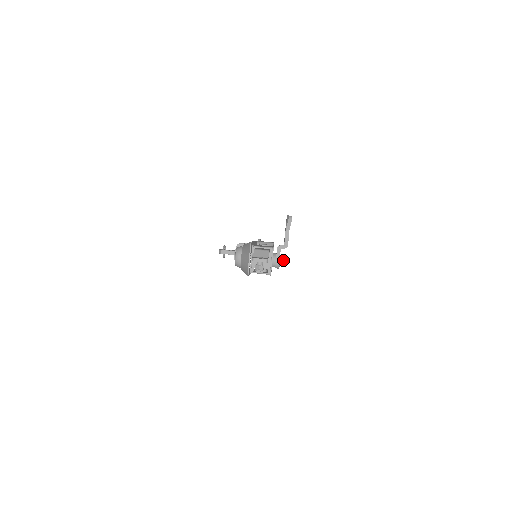
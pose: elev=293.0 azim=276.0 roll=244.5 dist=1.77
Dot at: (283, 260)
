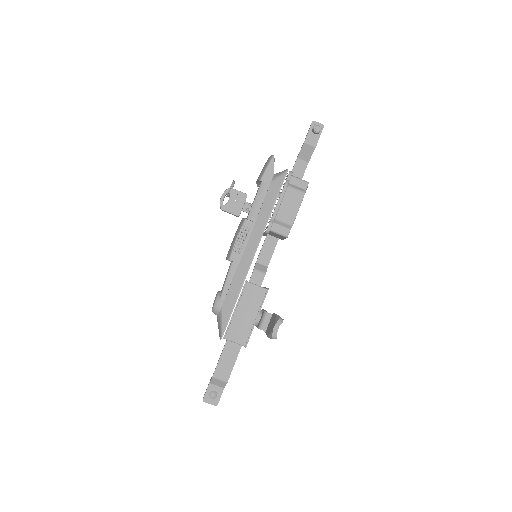
Dot at: occluded
